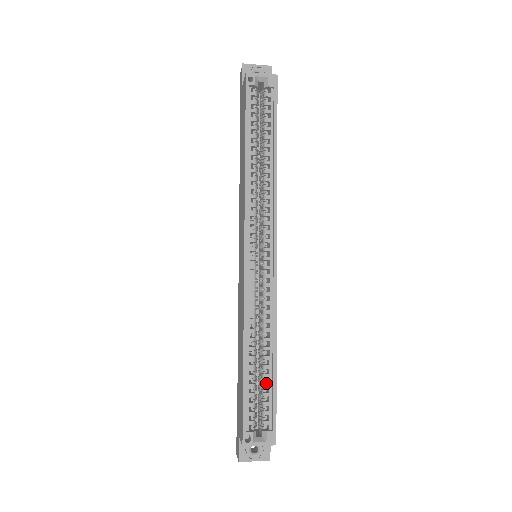
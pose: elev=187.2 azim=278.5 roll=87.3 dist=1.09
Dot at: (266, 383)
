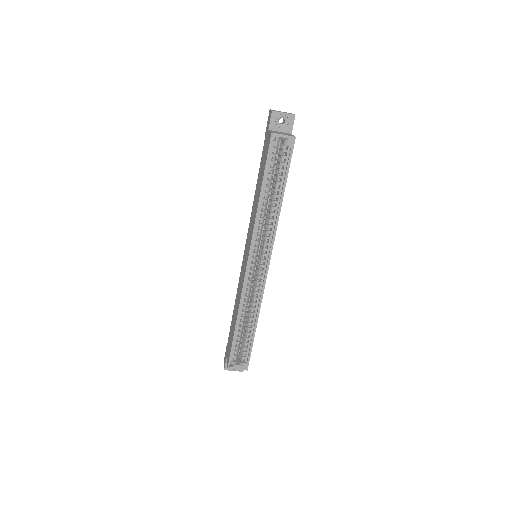
Dot at: (248, 338)
